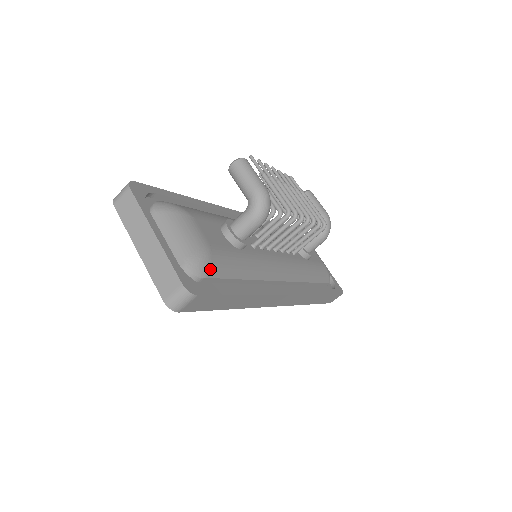
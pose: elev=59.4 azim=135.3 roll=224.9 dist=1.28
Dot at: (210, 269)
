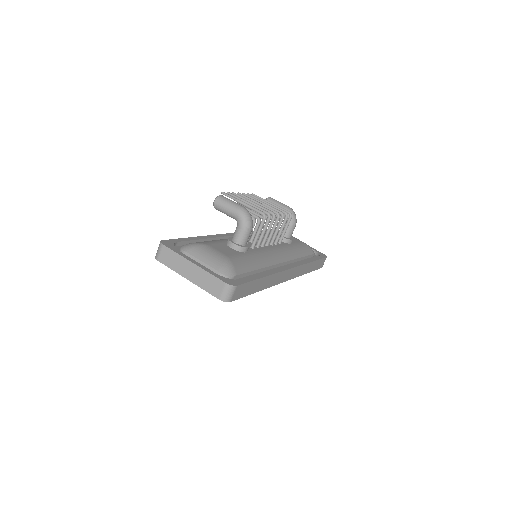
Dot at: (235, 270)
